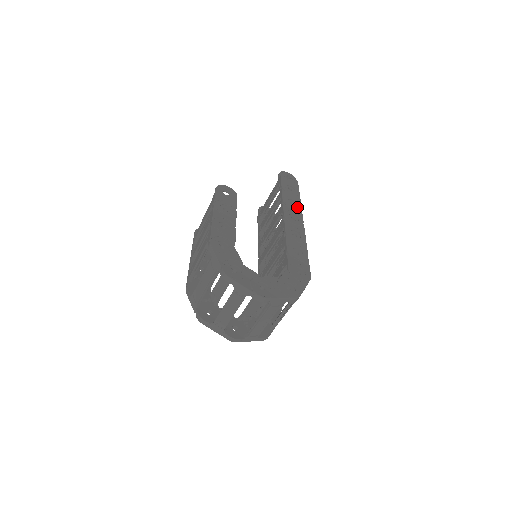
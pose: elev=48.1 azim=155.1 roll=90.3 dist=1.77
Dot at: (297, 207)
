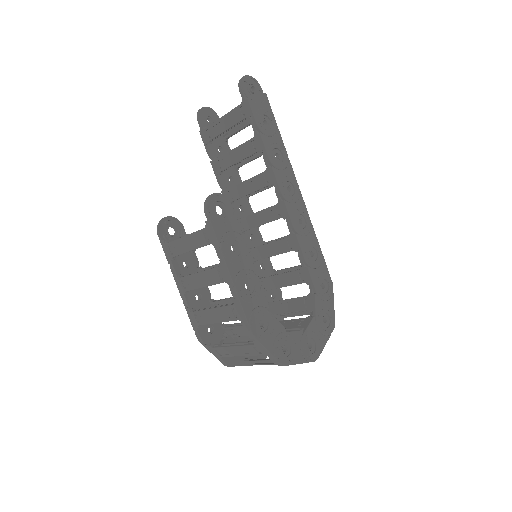
Dot at: (285, 161)
